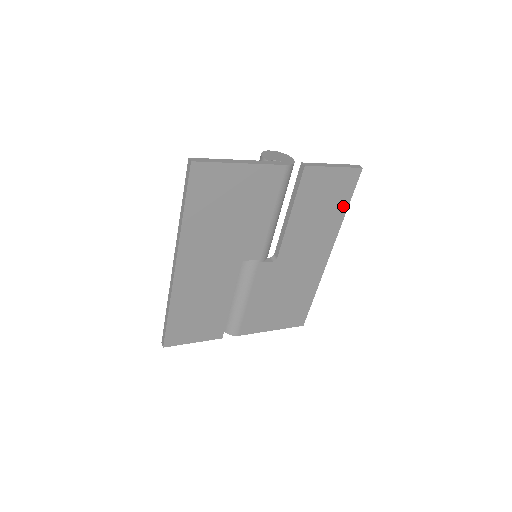
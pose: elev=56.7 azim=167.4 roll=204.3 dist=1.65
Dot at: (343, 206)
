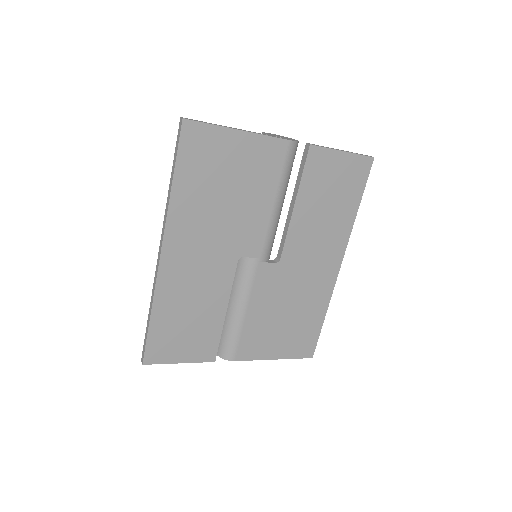
Dot at: (354, 202)
